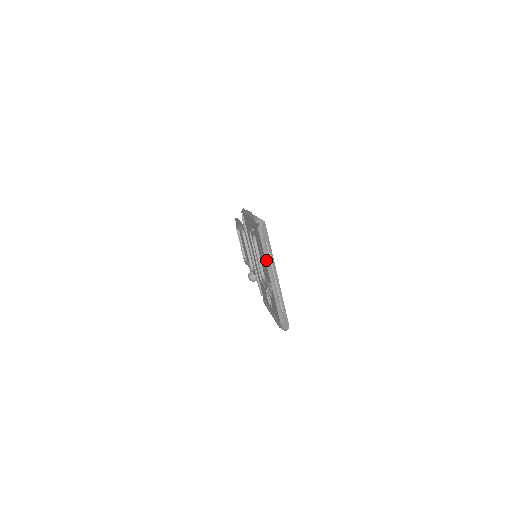
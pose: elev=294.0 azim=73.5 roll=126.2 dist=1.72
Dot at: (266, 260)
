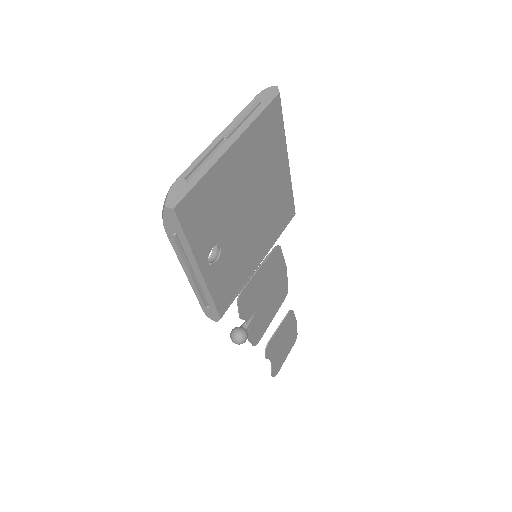
Dot at: (237, 116)
